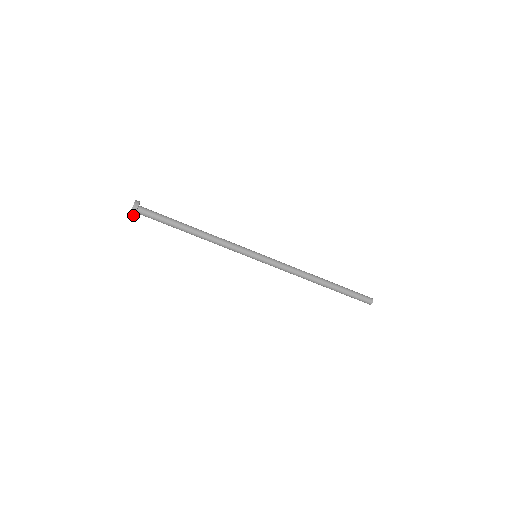
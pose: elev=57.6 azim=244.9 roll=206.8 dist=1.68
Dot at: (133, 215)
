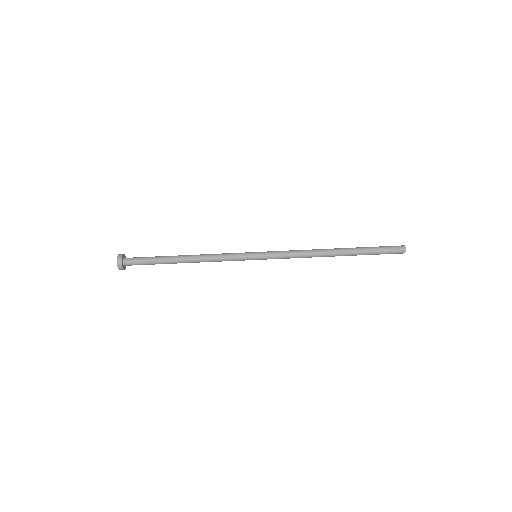
Dot at: (121, 267)
